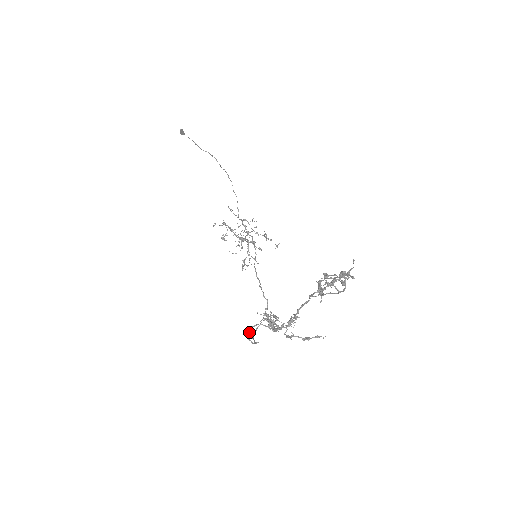
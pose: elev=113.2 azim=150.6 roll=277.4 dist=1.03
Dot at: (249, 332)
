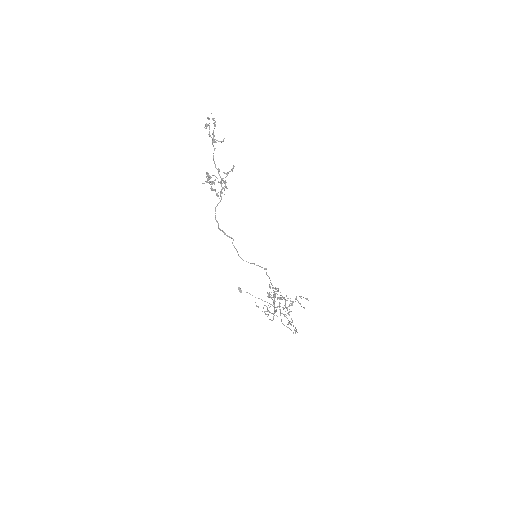
Dot at: (217, 222)
